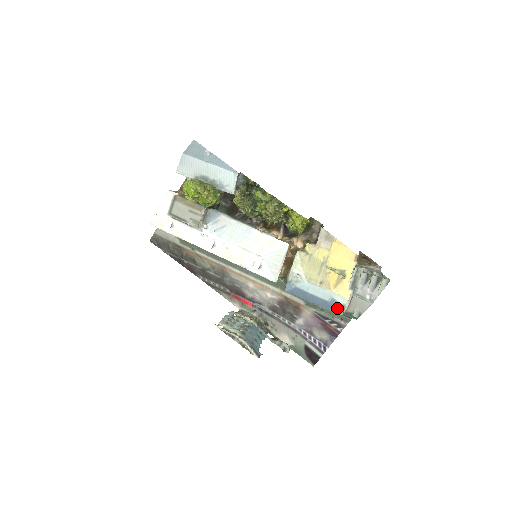
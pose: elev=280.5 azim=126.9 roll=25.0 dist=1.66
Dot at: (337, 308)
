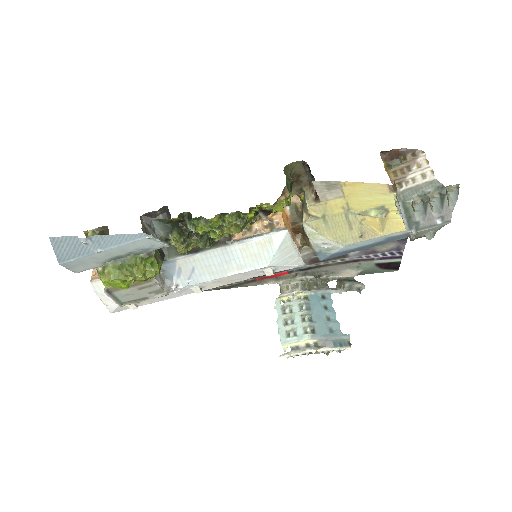
Dot at: (398, 238)
